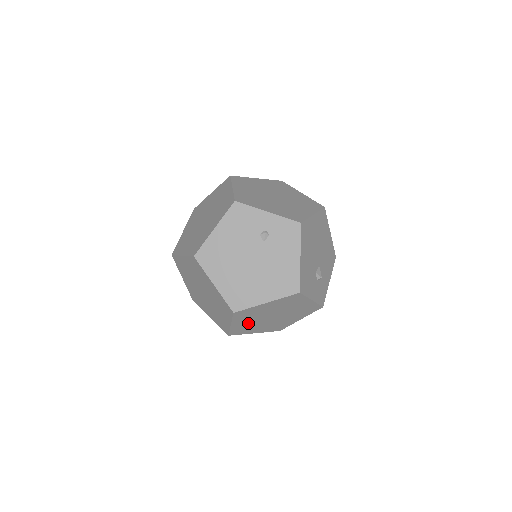
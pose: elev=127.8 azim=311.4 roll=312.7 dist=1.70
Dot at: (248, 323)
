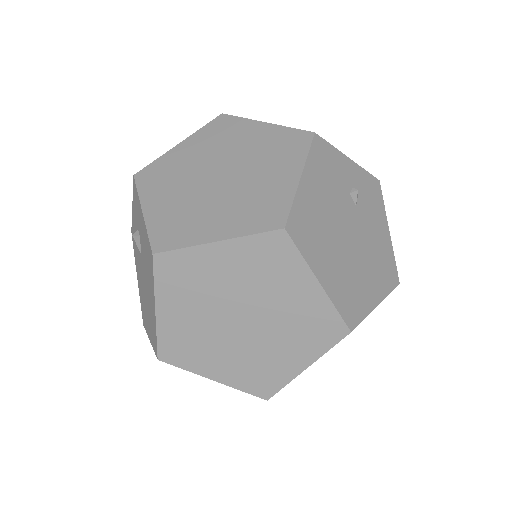
Dot at: occluded
